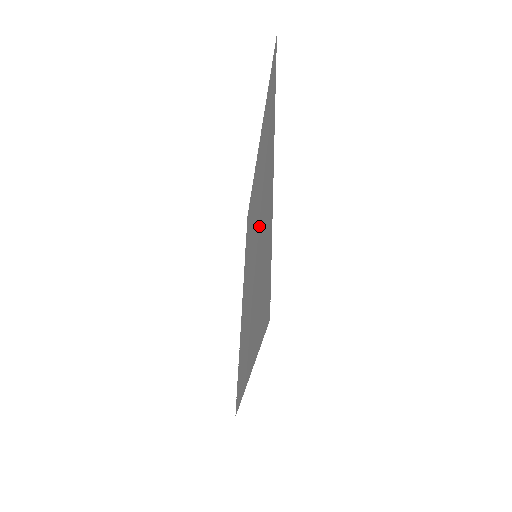
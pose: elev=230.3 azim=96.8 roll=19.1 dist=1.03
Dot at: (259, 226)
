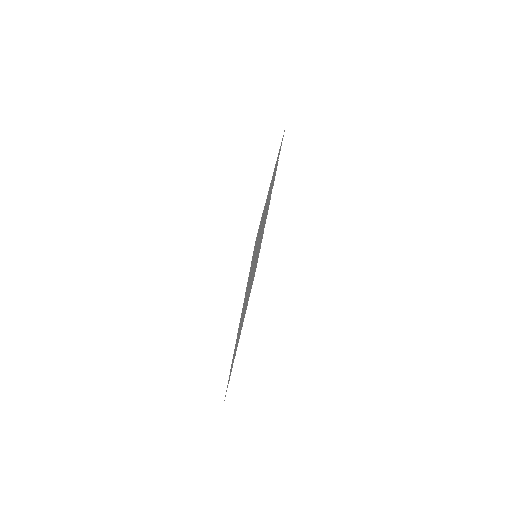
Dot at: occluded
